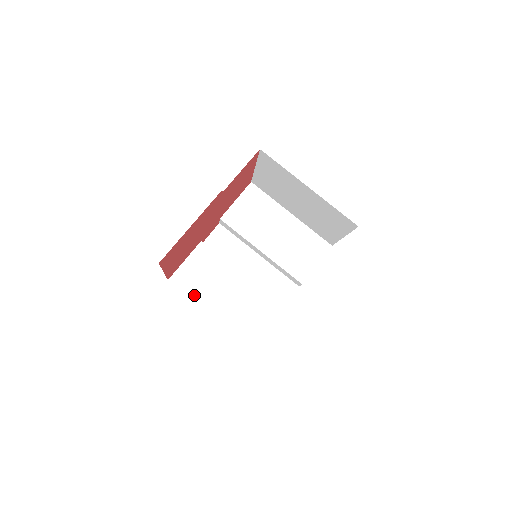
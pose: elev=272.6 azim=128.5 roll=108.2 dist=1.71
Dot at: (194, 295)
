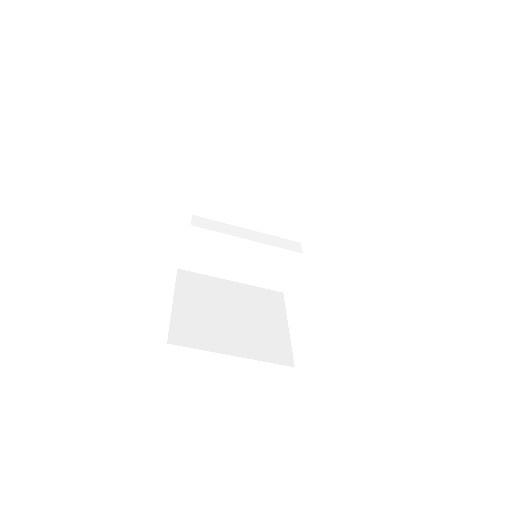
Dot at: (209, 272)
